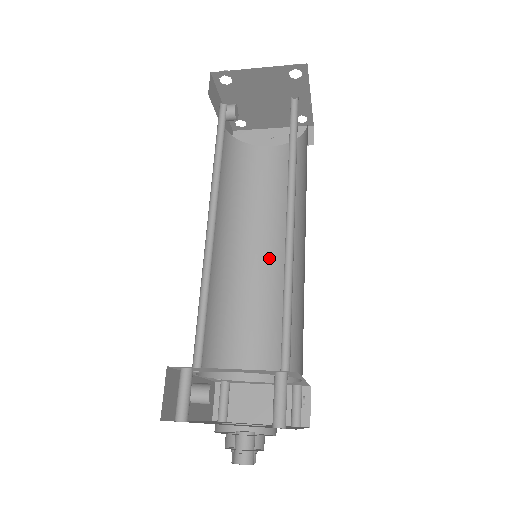
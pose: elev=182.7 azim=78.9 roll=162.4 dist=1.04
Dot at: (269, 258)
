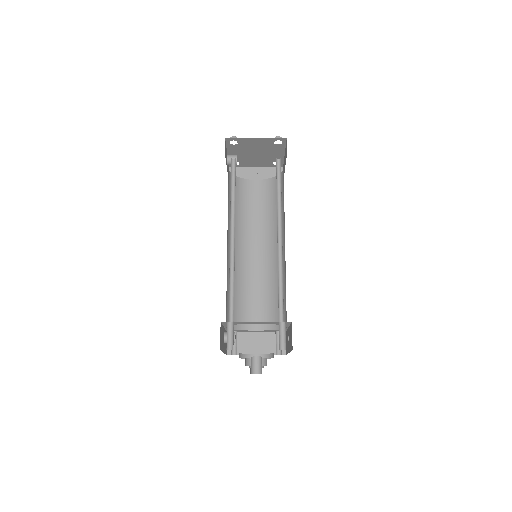
Dot at: (259, 255)
